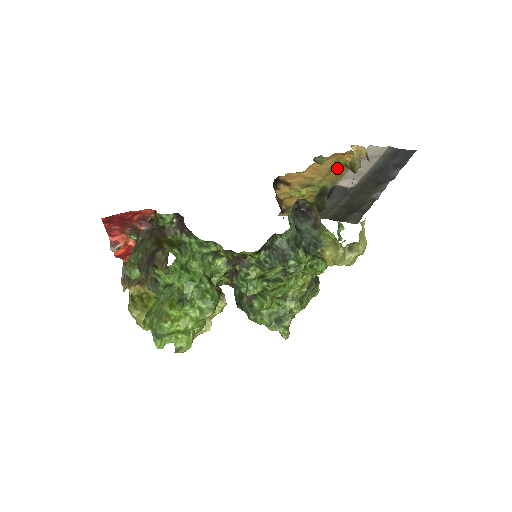
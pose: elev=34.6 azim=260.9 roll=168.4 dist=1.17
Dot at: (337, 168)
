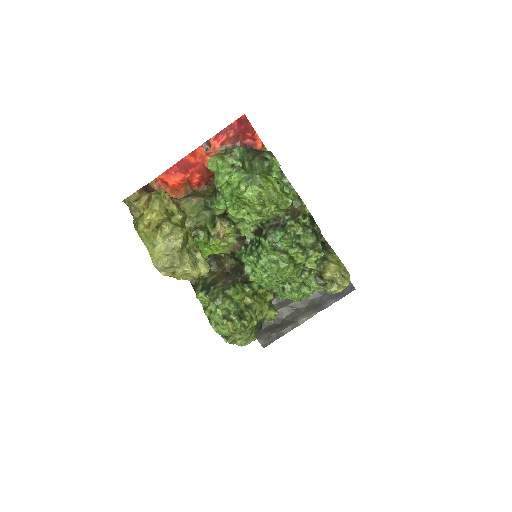
Dot at: occluded
